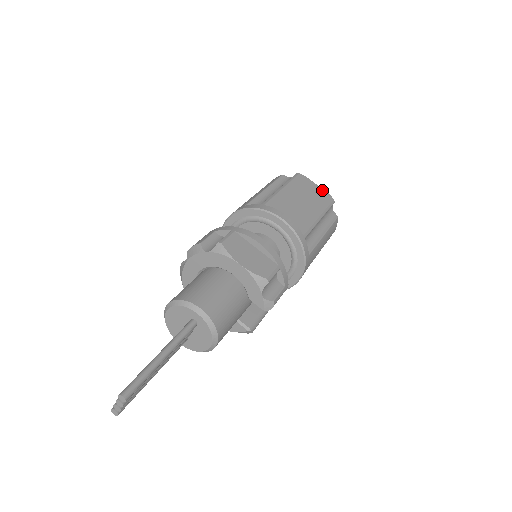
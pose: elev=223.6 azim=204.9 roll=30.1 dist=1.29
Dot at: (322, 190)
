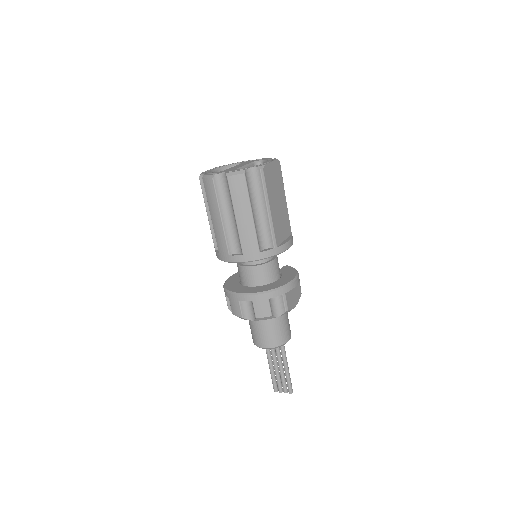
Dot at: (274, 163)
